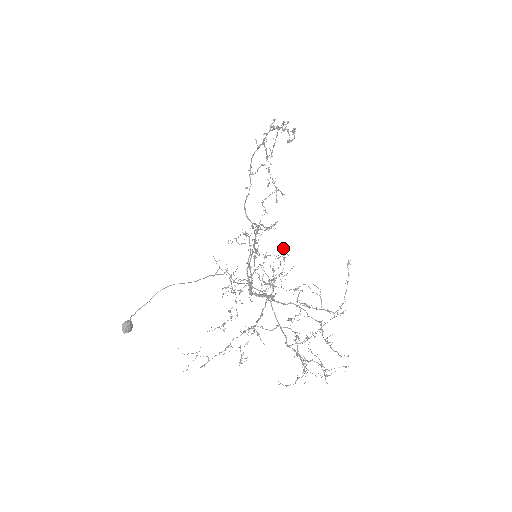
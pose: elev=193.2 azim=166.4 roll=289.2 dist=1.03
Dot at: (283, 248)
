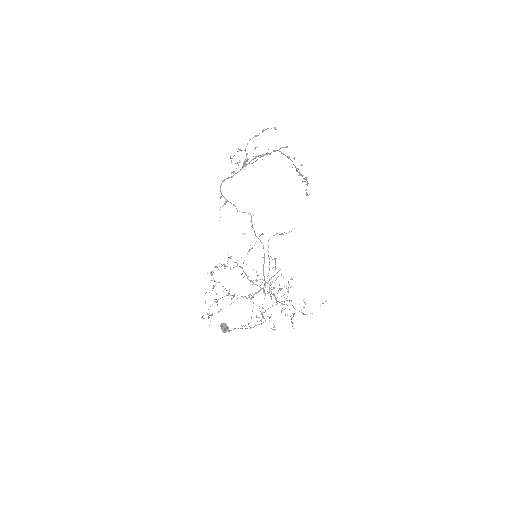
Dot at: occluded
